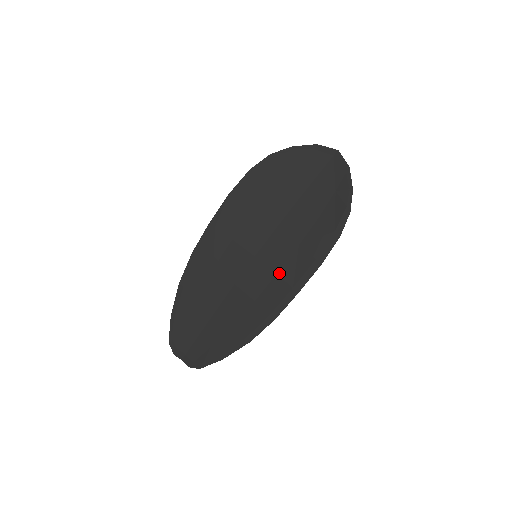
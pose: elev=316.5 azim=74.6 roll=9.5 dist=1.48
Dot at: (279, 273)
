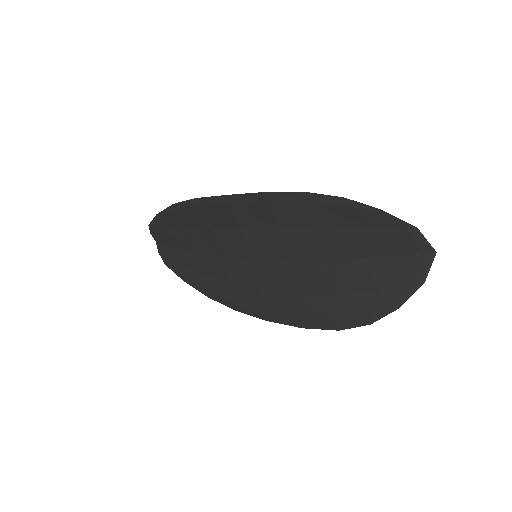
Dot at: (263, 292)
